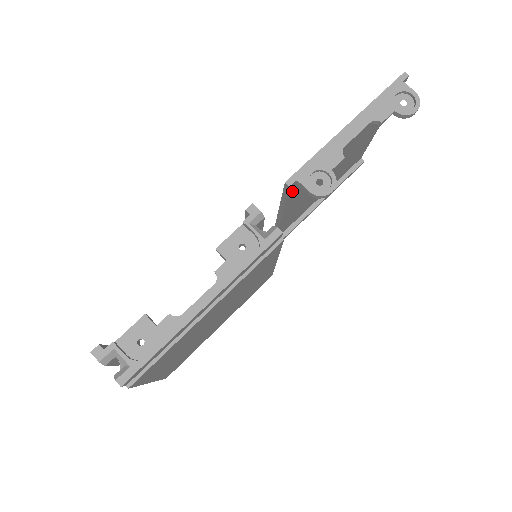
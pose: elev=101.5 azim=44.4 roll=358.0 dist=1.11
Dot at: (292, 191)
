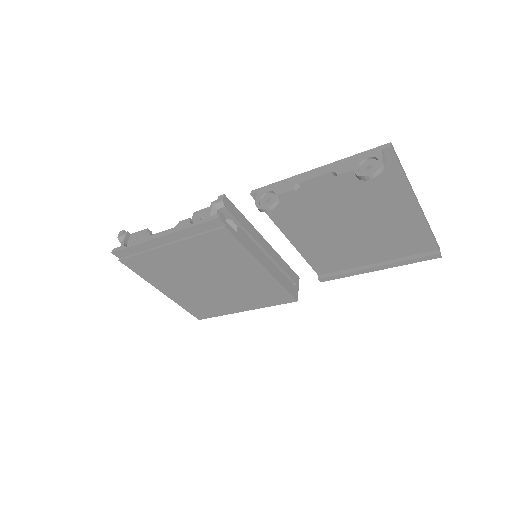
Dot at: occluded
